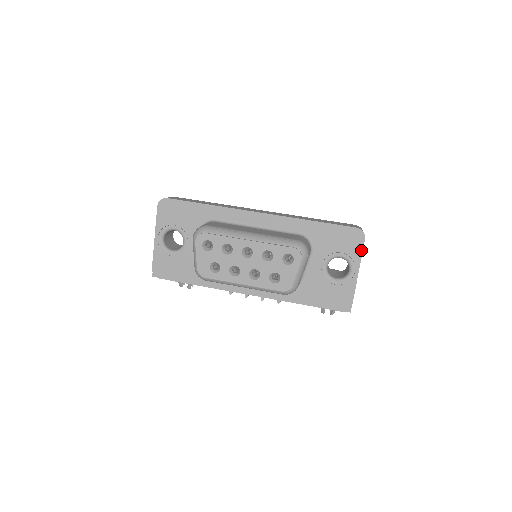
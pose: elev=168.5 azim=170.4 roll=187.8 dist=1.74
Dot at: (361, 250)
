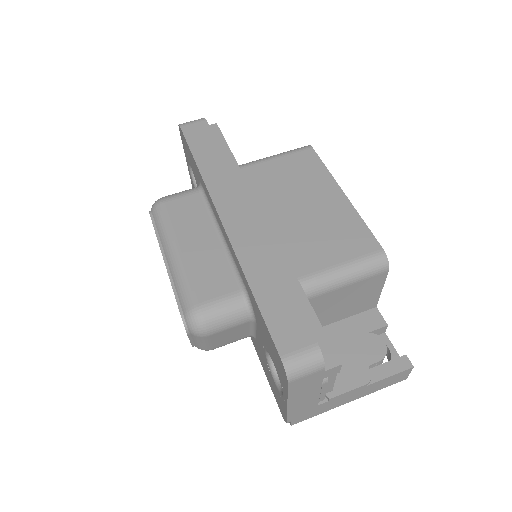
Dot at: (286, 388)
